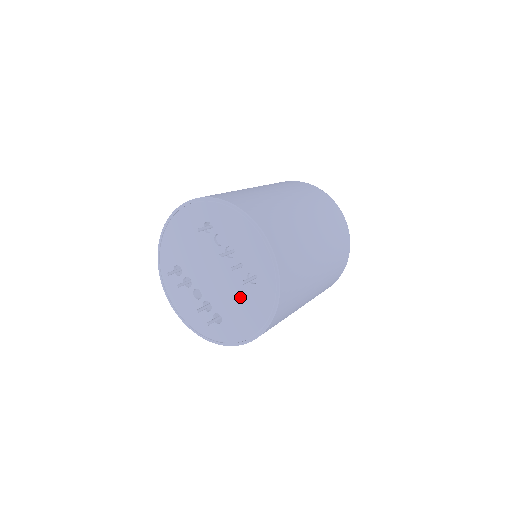
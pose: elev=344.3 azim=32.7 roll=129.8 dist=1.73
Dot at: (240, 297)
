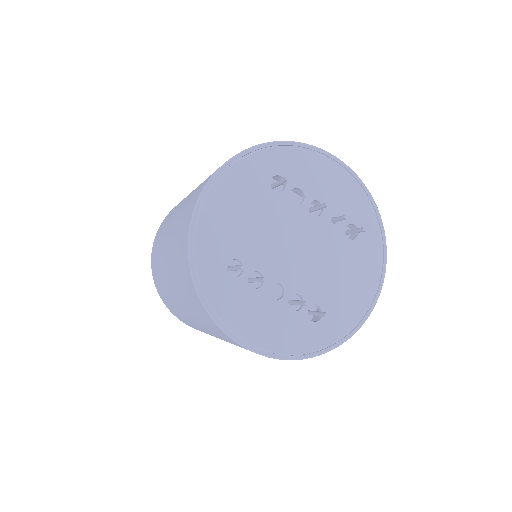
Dot at: (341, 264)
